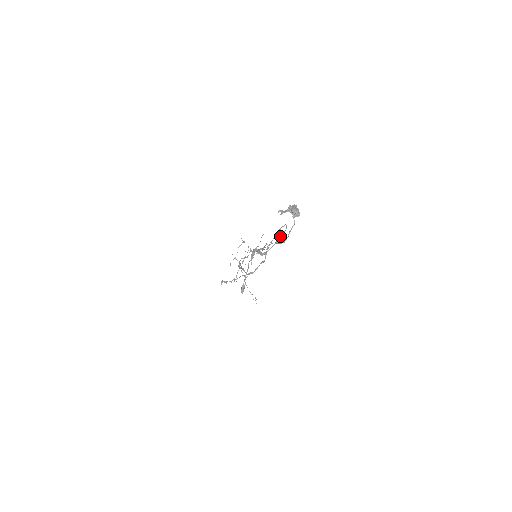
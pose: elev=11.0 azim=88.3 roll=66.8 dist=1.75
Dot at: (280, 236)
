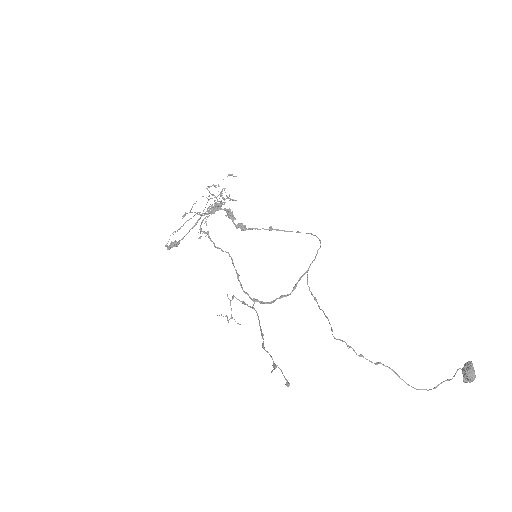
Dot at: (287, 231)
